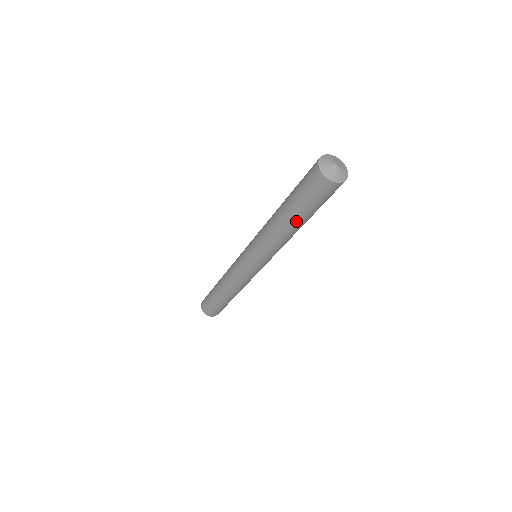
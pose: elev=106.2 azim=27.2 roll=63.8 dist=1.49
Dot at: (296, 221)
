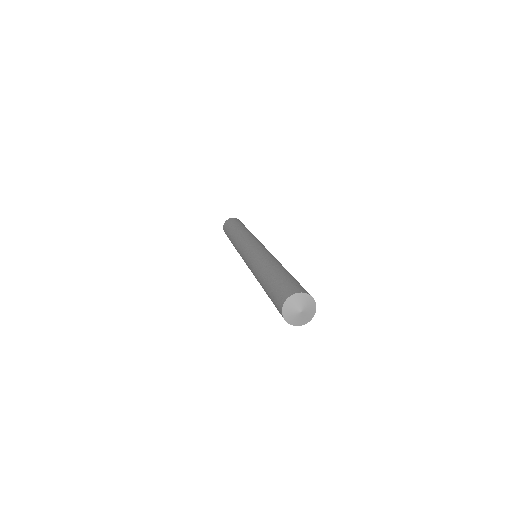
Dot at: occluded
